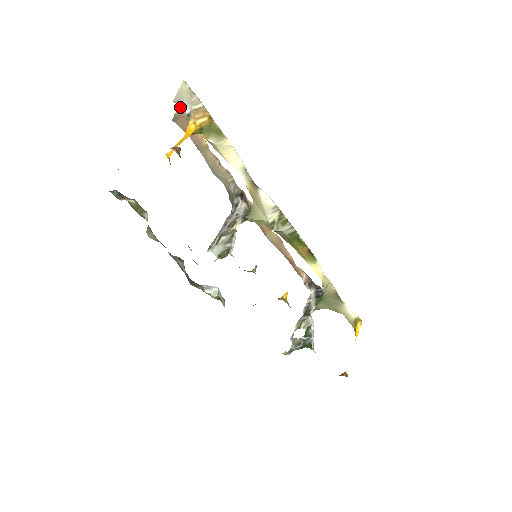
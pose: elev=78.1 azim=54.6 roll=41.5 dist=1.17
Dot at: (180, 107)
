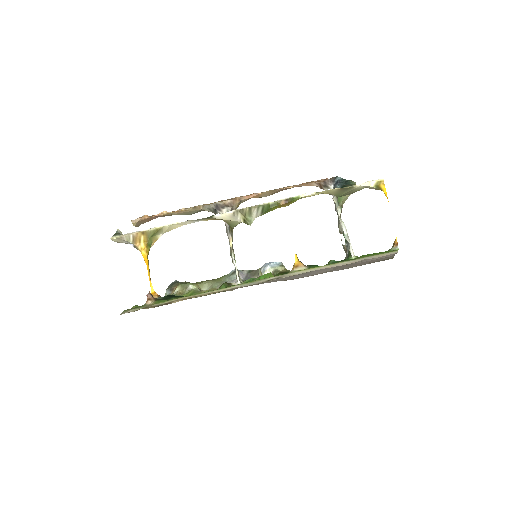
Dot at: (128, 243)
